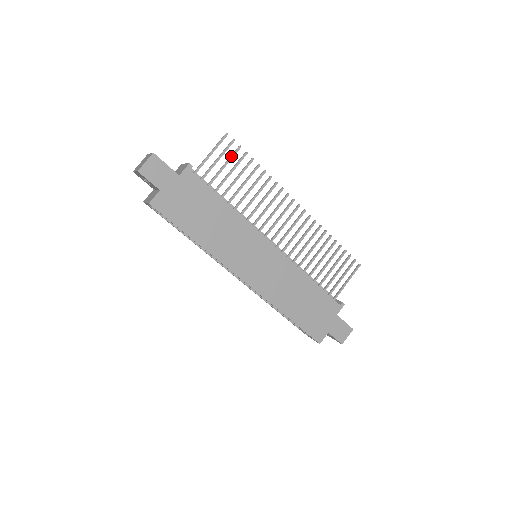
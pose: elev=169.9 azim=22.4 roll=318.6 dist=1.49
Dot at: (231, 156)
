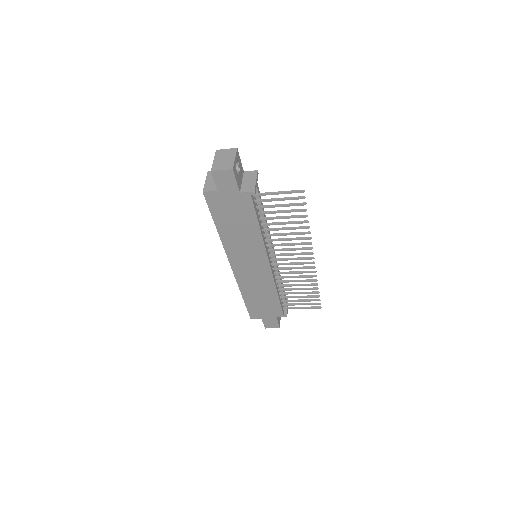
Dot at: (292, 204)
